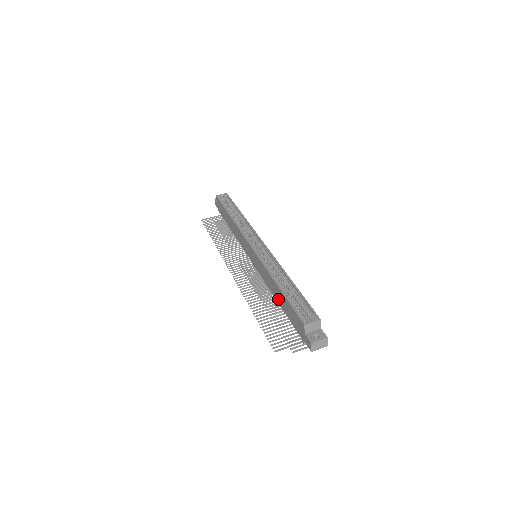
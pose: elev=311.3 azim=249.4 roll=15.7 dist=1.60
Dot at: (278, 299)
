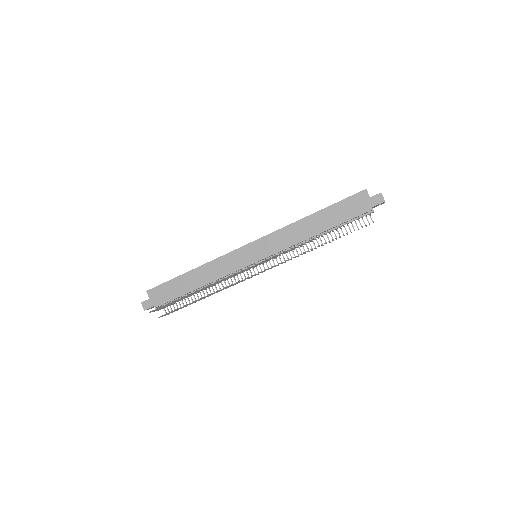
Dot at: (320, 227)
